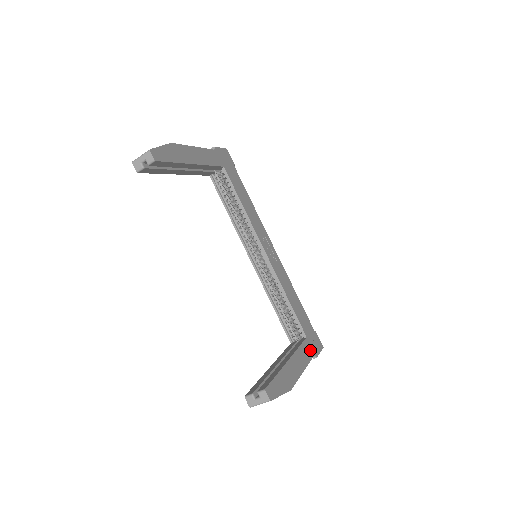
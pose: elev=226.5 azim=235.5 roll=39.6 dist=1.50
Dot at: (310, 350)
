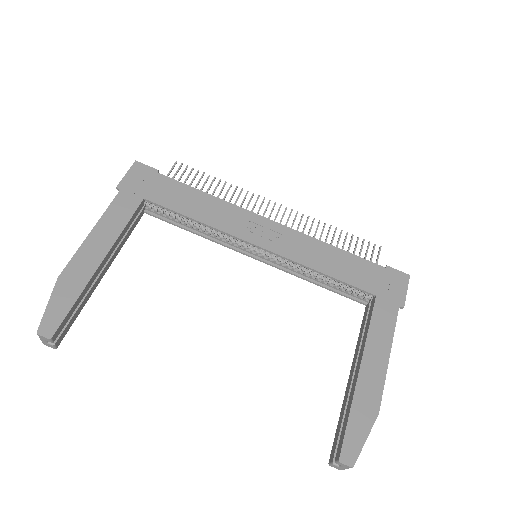
Dot at: (389, 309)
